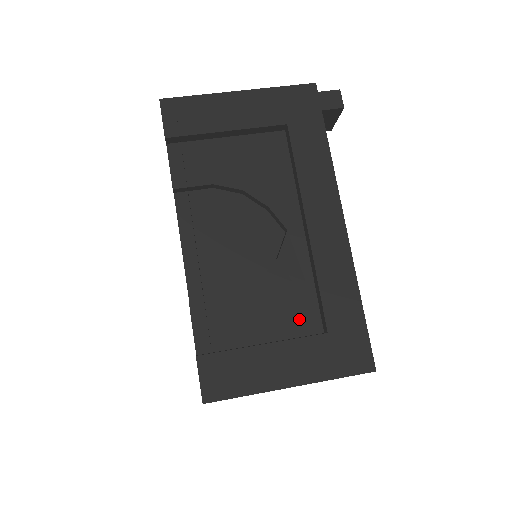
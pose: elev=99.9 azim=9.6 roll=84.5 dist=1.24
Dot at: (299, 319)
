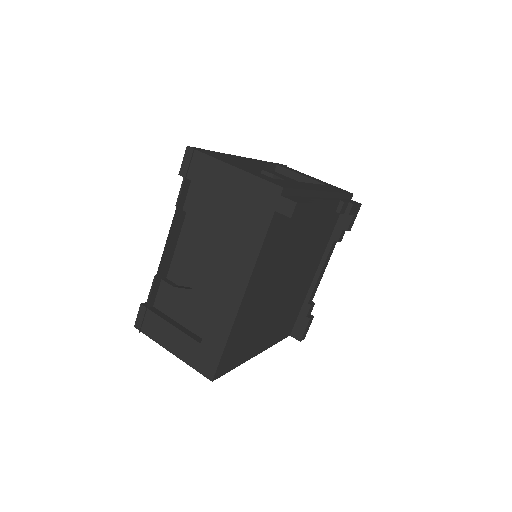
Dot at: (198, 324)
